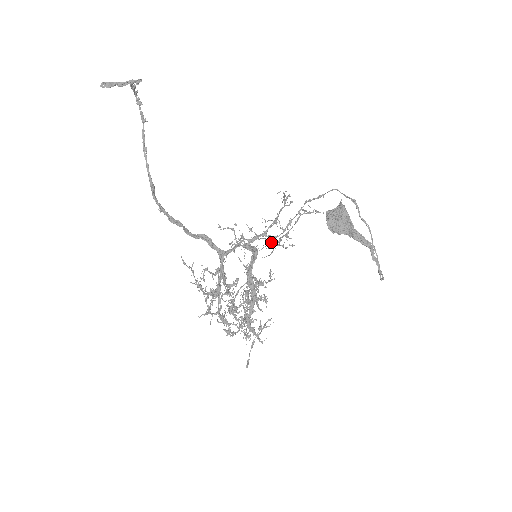
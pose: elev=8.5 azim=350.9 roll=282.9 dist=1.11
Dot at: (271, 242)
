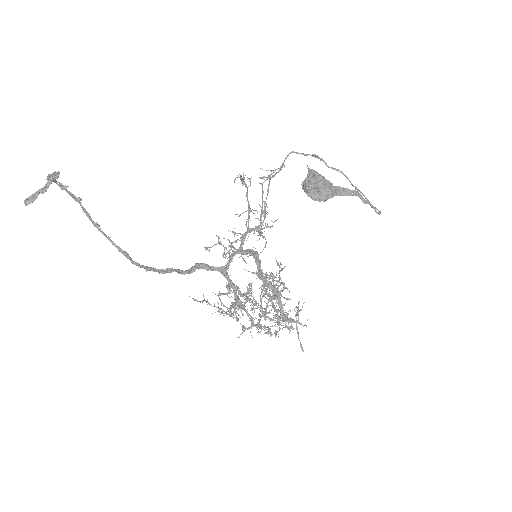
Dot at: (259, 233)
